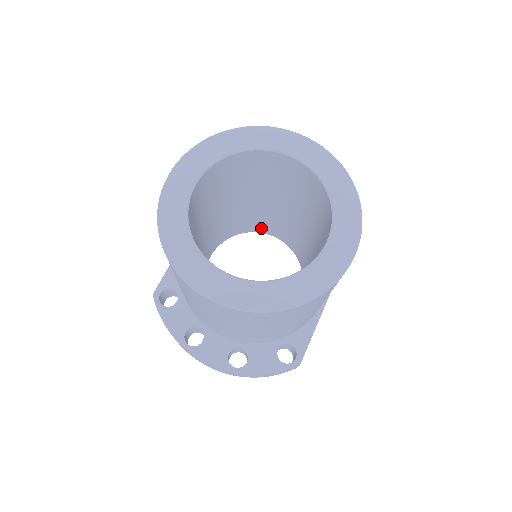
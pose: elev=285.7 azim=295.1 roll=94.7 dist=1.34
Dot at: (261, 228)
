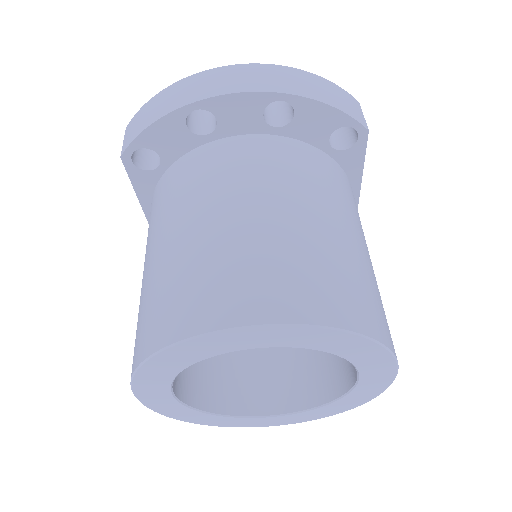
Dot at: occluded
